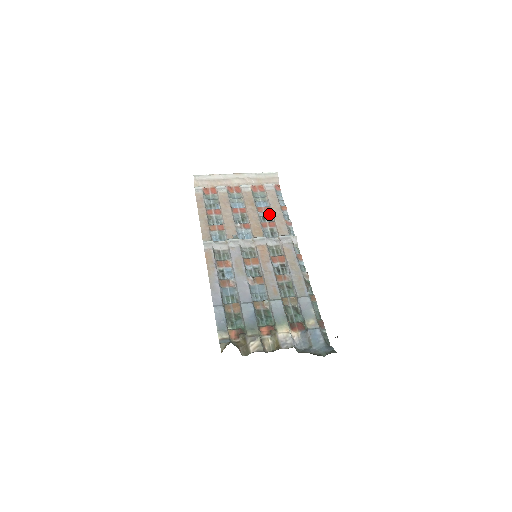
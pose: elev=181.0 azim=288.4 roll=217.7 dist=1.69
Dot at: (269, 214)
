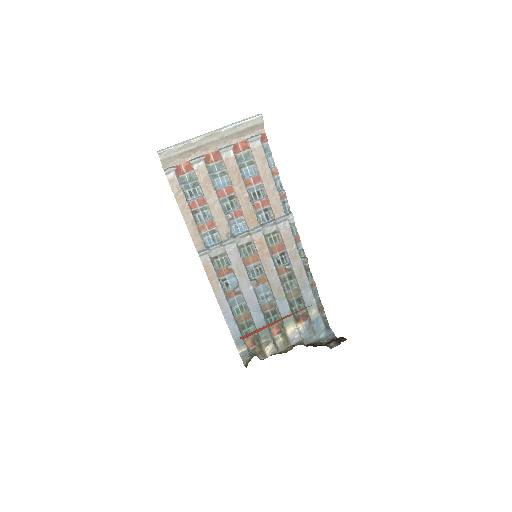
Dot at: (259, 186)
